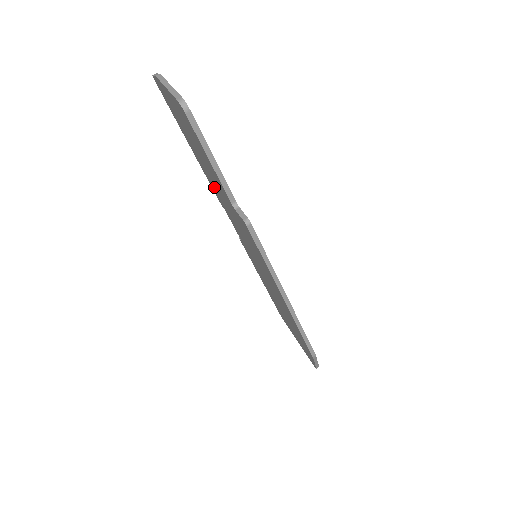
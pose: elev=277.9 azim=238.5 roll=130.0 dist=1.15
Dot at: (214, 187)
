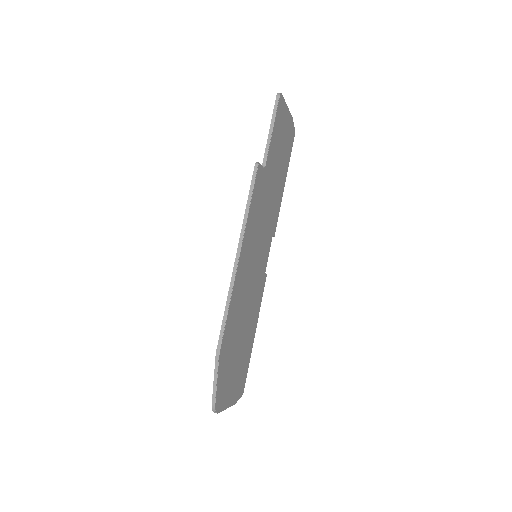
Dot at: occluded
